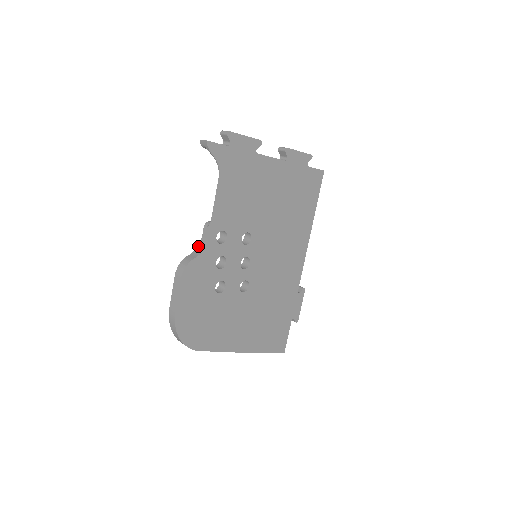
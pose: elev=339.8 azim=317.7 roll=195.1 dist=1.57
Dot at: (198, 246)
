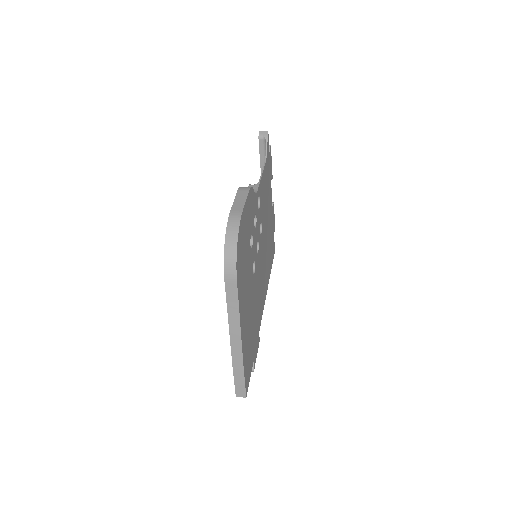
Dot at: occluded
